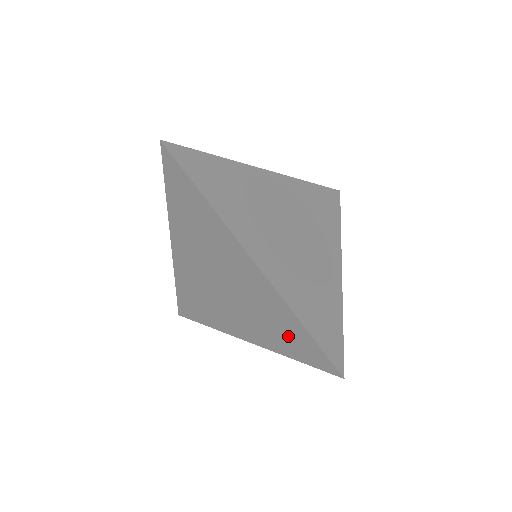
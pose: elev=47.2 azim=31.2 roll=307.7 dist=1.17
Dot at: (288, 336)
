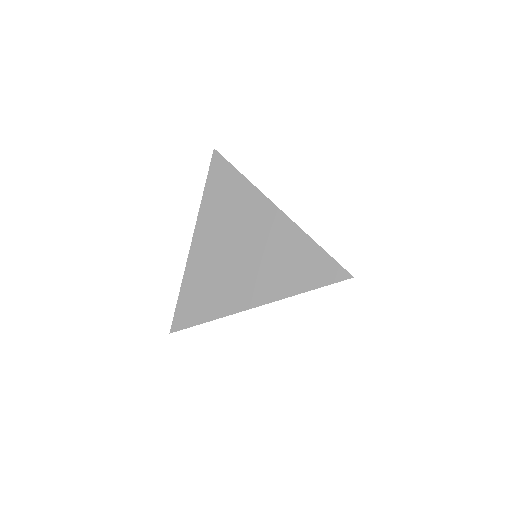
Dot at: (303, 267)
